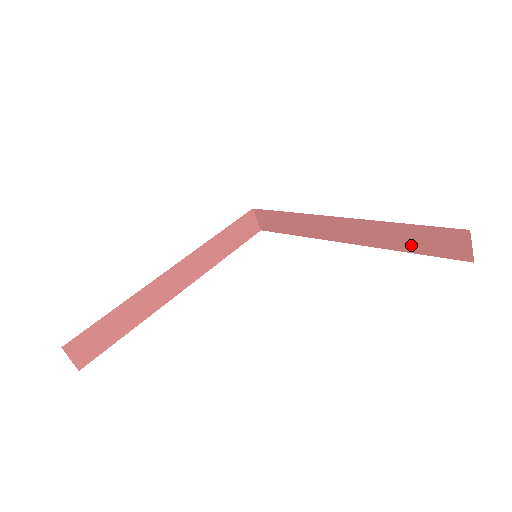
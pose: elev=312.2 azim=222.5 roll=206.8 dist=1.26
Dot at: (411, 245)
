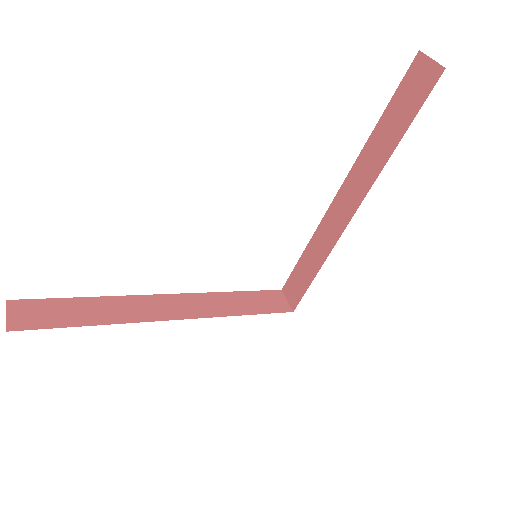
Dot at: (396, 132)
